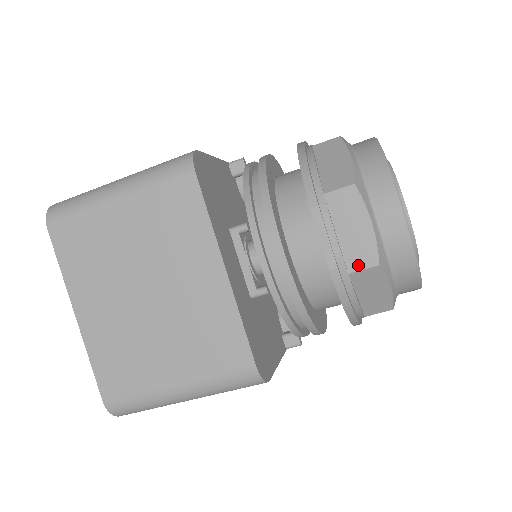
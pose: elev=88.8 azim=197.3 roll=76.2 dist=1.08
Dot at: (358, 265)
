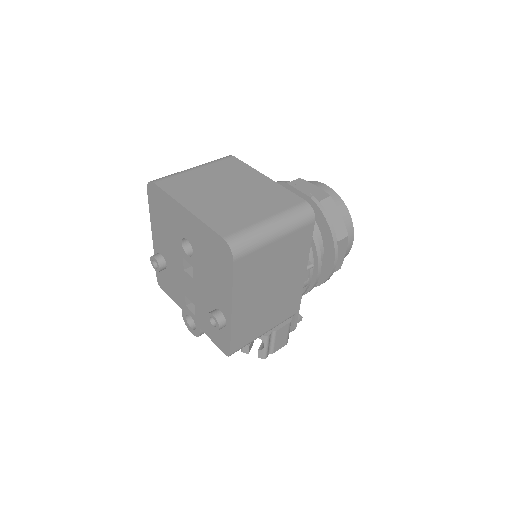
Dot at: (321, 198)
